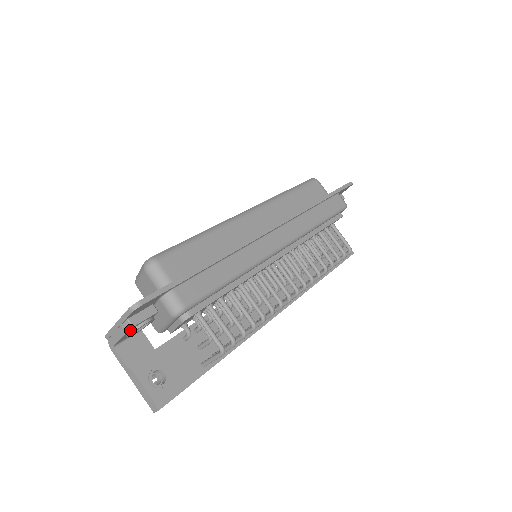
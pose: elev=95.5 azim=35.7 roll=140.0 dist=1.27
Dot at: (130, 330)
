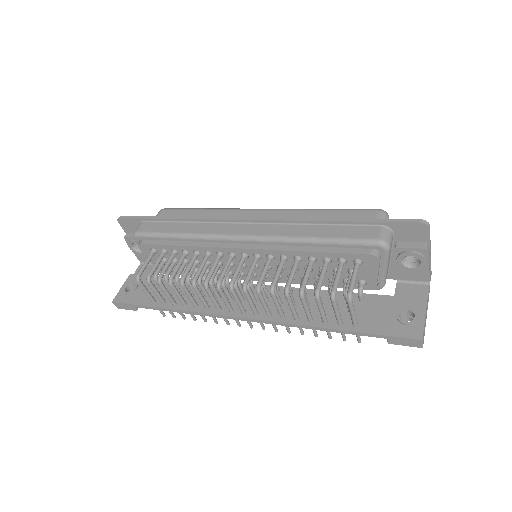
Dot at: (129, 243)
